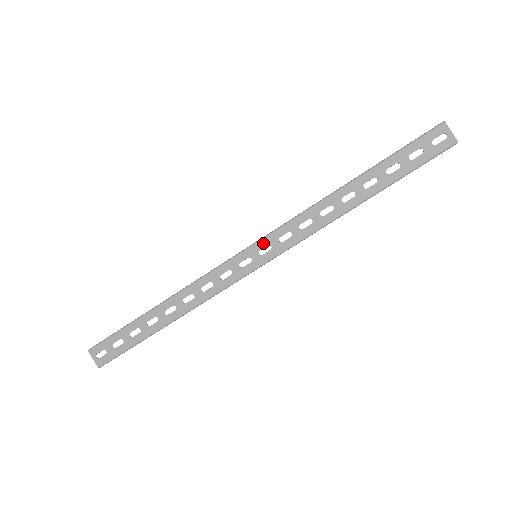
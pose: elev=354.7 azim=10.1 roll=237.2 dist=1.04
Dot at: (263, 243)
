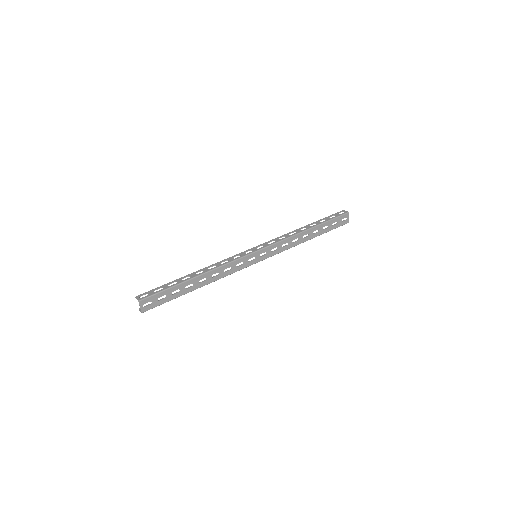
Dot at: (264, 251)
